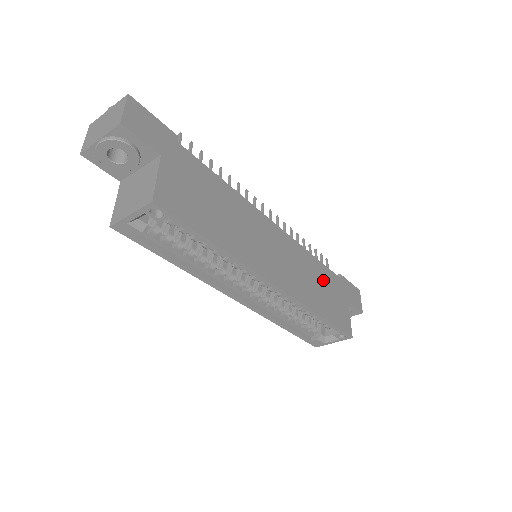
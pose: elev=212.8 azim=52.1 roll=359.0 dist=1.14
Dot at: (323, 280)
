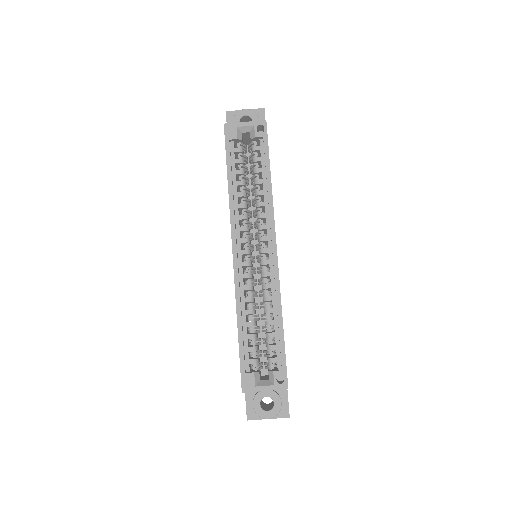
Dot at: occluded
